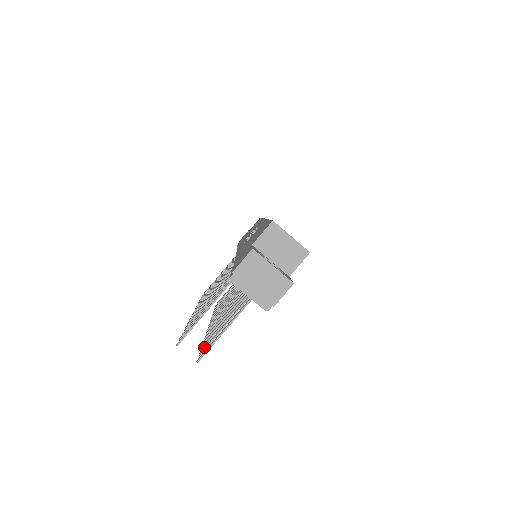
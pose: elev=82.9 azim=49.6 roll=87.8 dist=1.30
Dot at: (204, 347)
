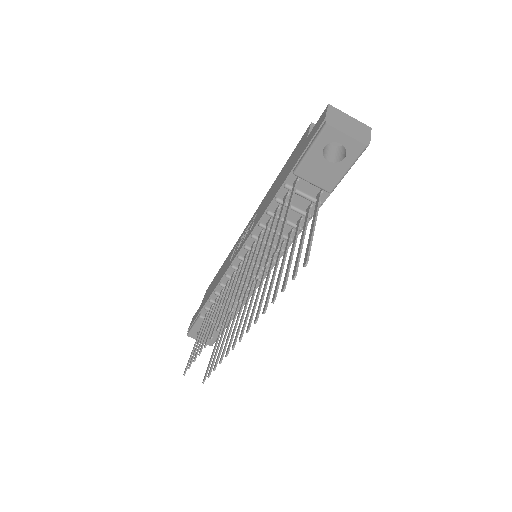
Dot at: occluded
